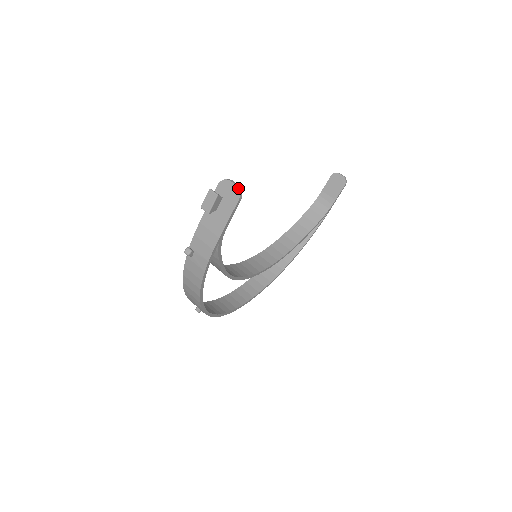
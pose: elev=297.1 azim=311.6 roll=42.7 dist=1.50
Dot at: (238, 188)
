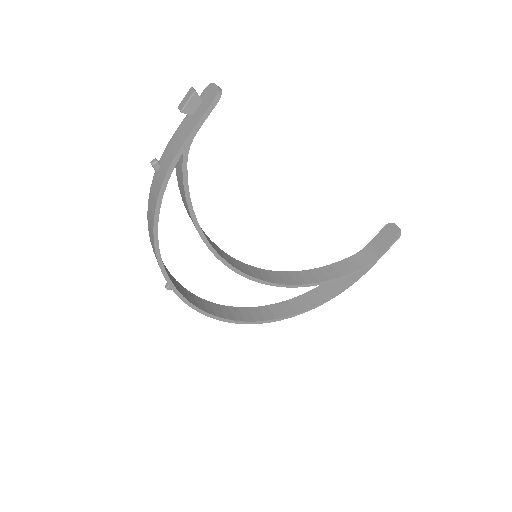
Dot at: (218, 88)
